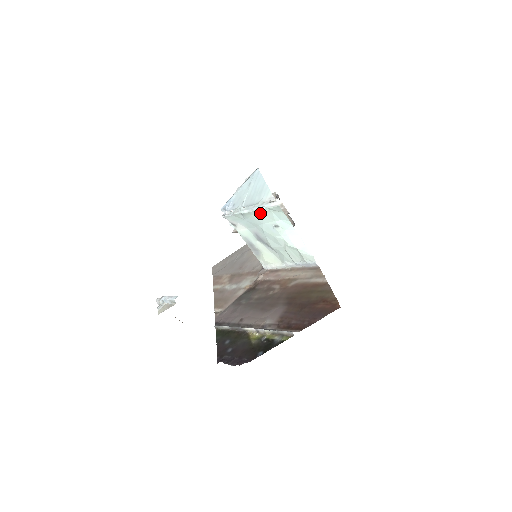
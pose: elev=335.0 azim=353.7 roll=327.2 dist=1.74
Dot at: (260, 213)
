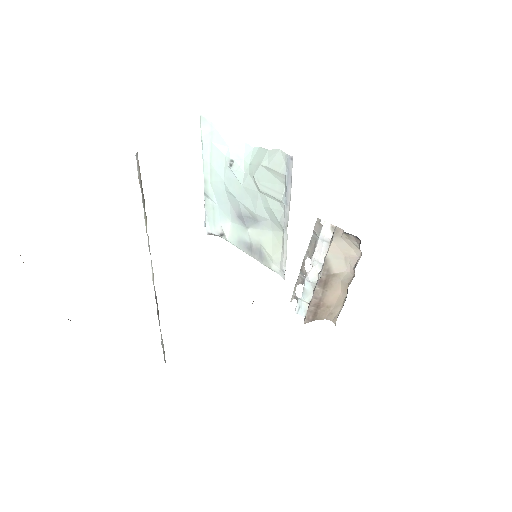
Dot at: (209, 164)
